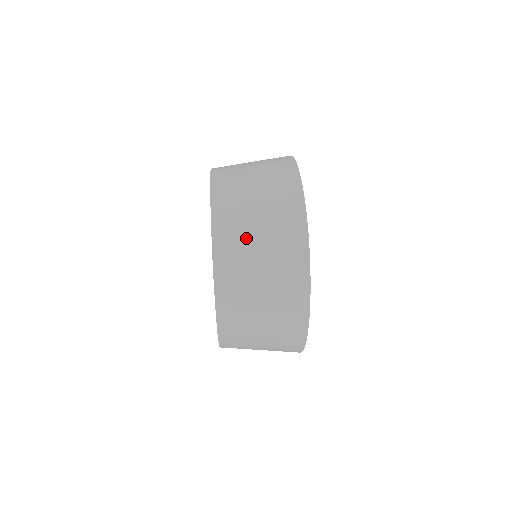
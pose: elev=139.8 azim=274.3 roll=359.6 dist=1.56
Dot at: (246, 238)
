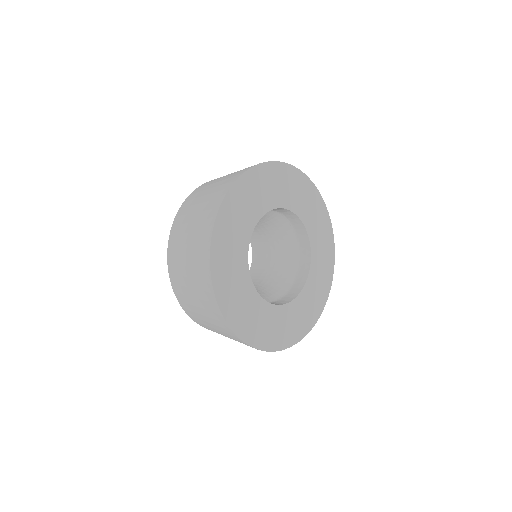
Dot at: occluded
